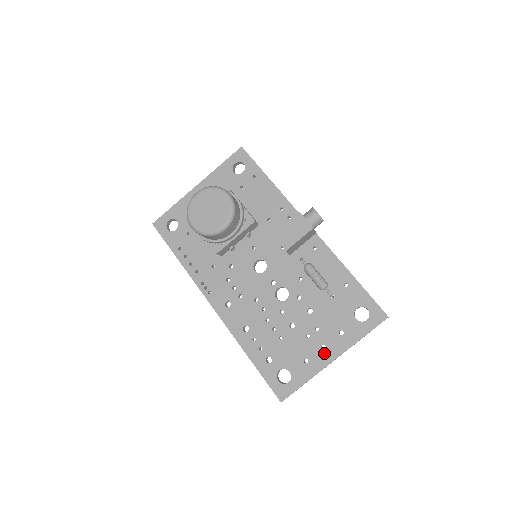
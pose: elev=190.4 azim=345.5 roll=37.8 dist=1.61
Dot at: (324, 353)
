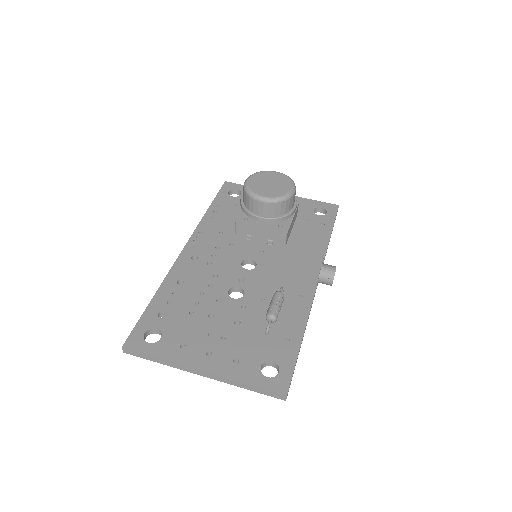
Dot at: (203, 357)
